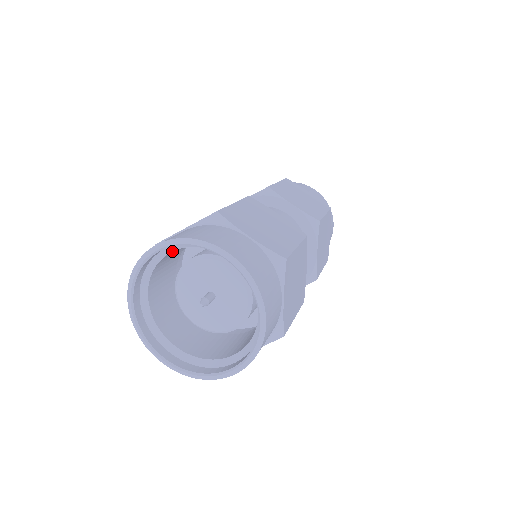
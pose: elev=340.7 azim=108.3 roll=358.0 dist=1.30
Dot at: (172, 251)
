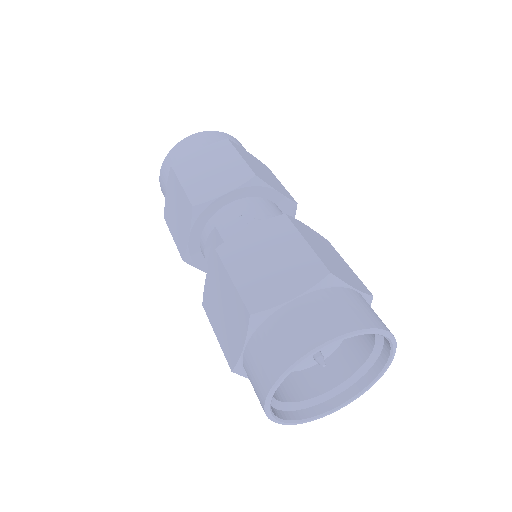
Dot at: occluded
